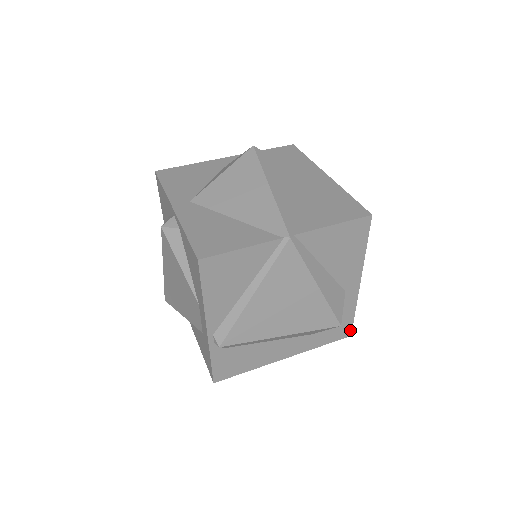
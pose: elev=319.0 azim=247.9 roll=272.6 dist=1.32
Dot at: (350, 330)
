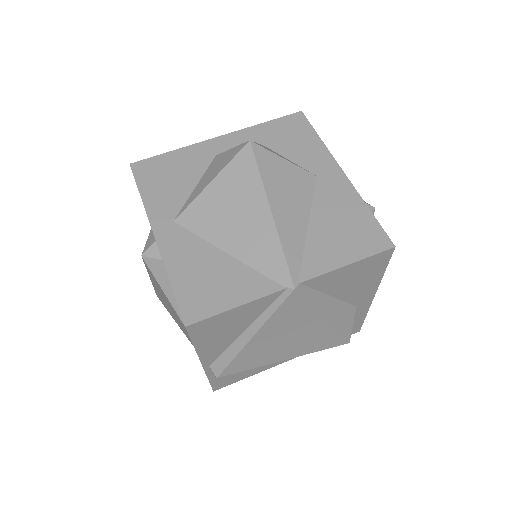
Dot at: (359, 328)
